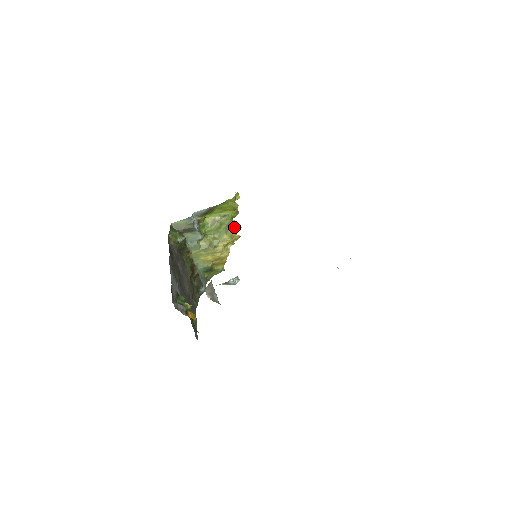
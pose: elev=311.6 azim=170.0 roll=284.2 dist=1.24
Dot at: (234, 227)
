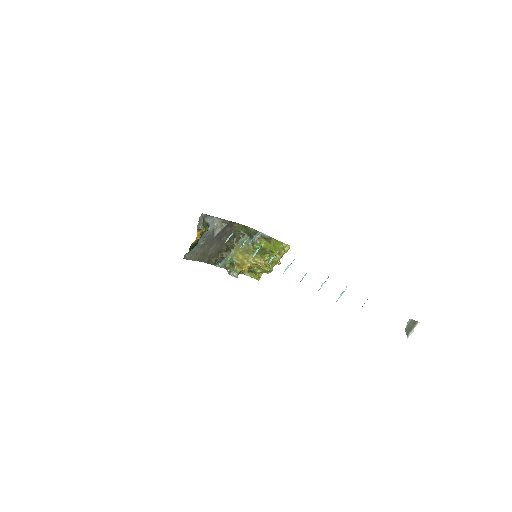
Dot at: (268, 257)
